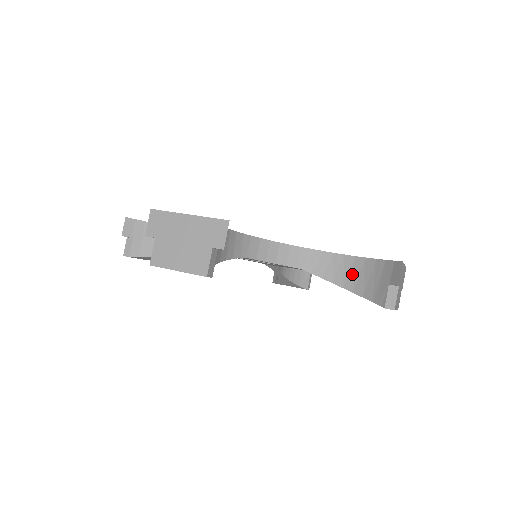
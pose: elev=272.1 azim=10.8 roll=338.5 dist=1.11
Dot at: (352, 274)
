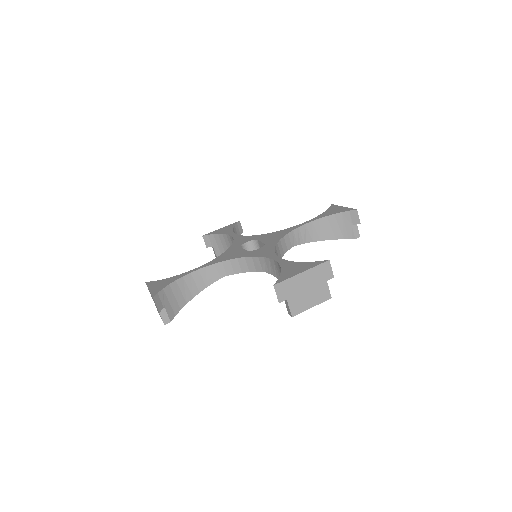
Dot at: occluded
